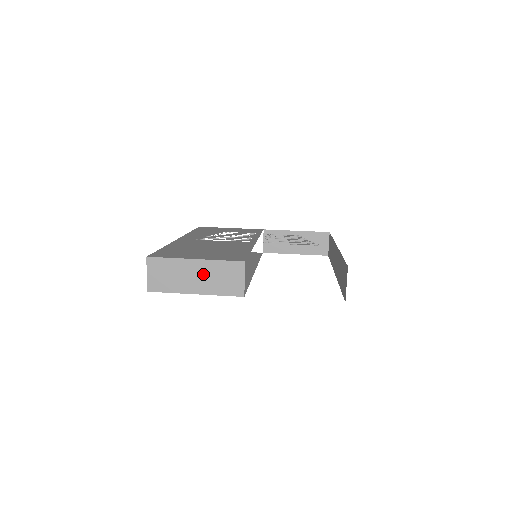
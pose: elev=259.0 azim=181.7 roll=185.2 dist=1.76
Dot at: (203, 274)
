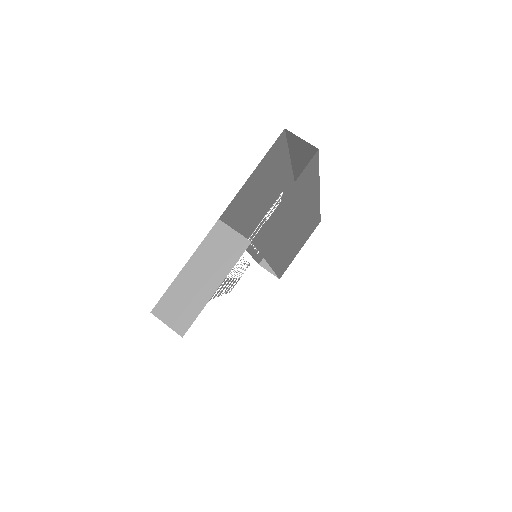
Dot at: (203, 268)
